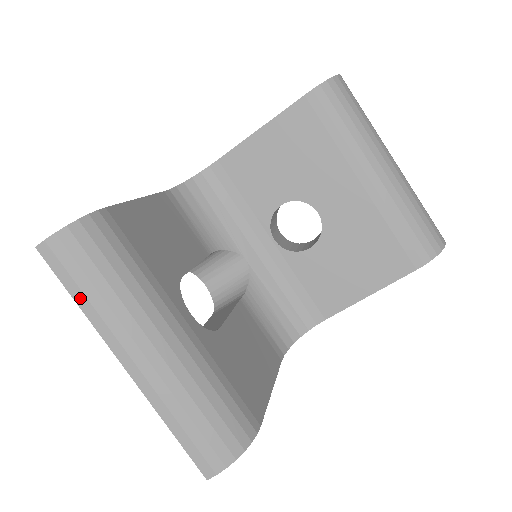
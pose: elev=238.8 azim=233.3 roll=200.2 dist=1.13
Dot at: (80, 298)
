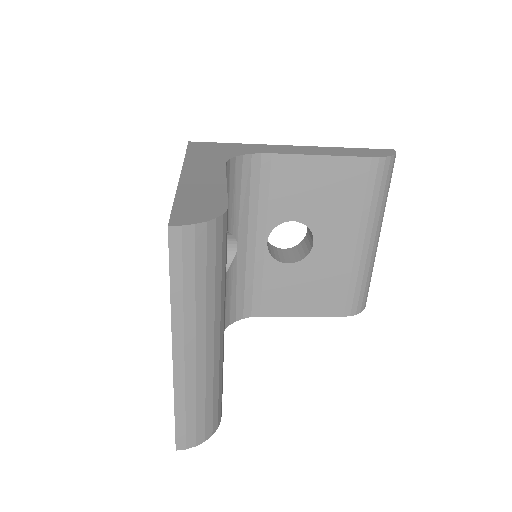
Dot at: (177, 288)
